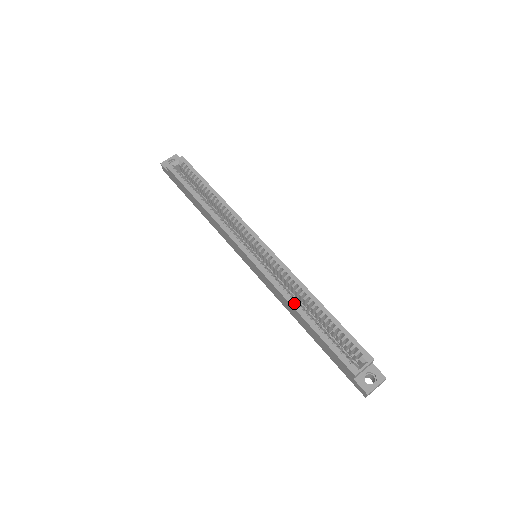
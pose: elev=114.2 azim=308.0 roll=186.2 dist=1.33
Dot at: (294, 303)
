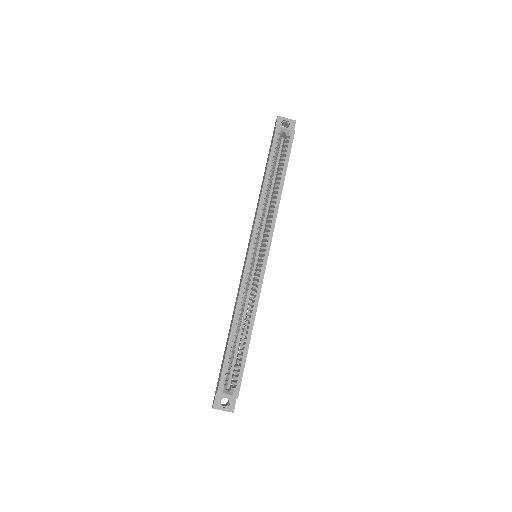
Dot at: (237, 314)
